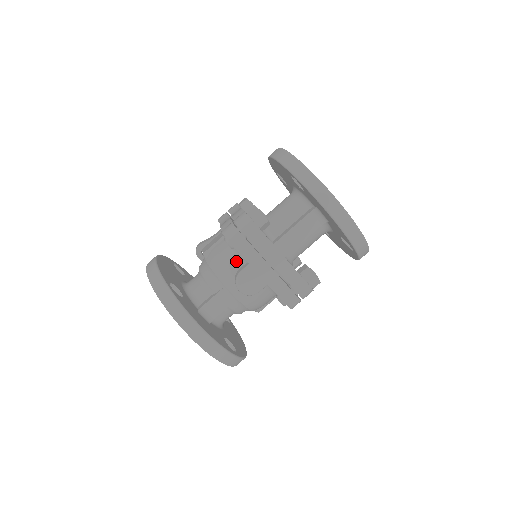
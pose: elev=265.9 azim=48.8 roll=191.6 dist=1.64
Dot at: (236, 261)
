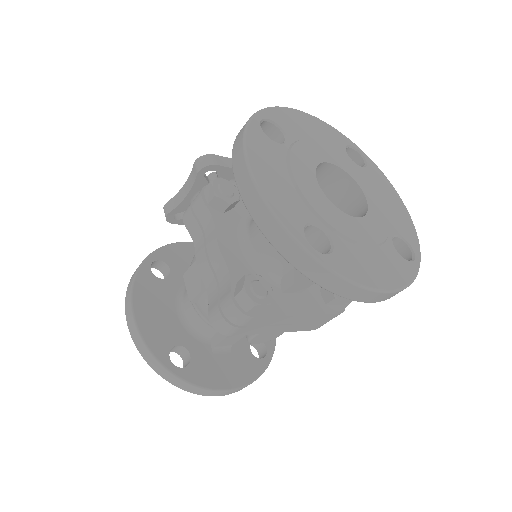
Dot at: occluded
